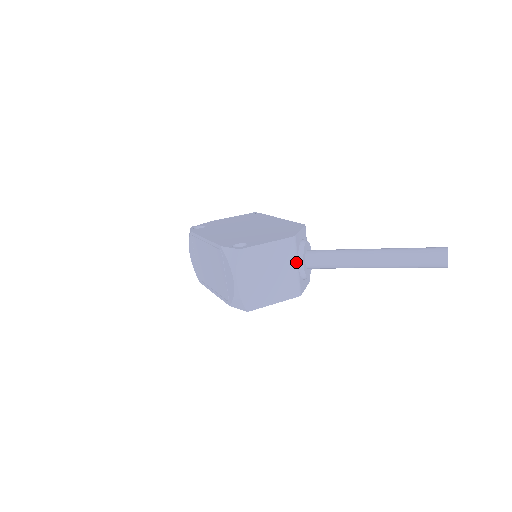
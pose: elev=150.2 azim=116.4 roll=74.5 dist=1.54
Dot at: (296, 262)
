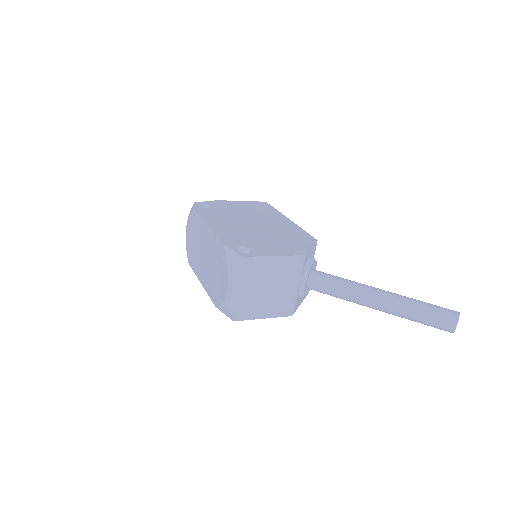
Dot at: (298, 281)
